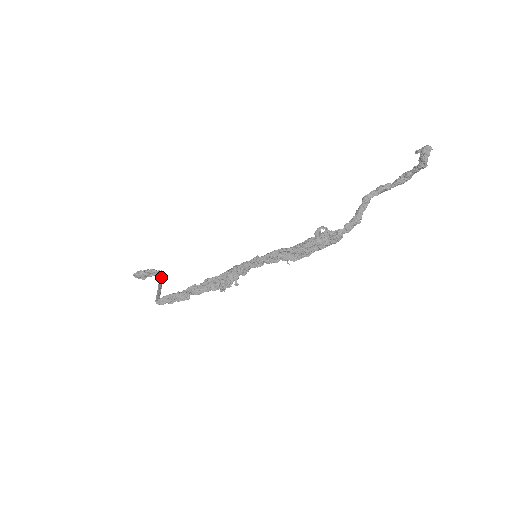
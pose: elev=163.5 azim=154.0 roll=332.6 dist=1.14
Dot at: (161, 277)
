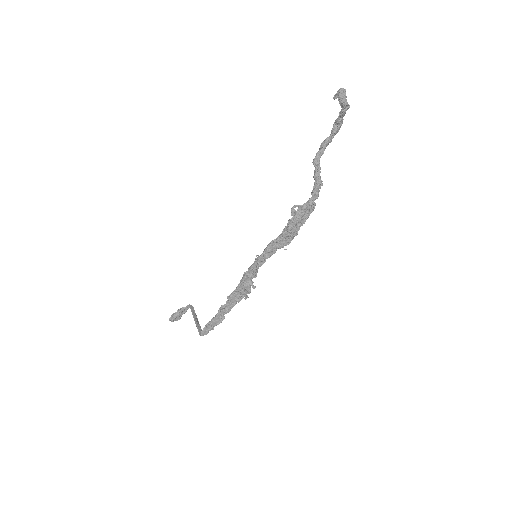
Dot at: (192, 311)
